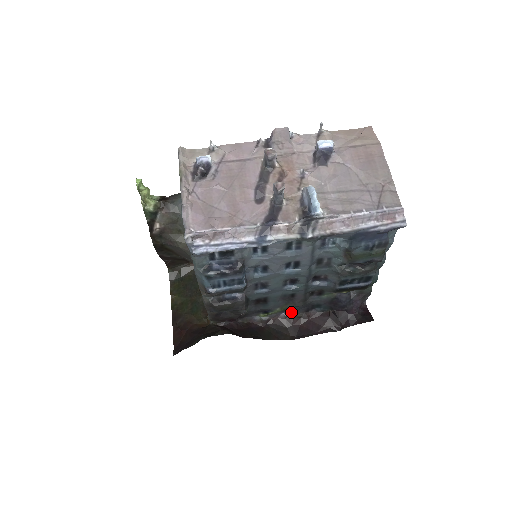
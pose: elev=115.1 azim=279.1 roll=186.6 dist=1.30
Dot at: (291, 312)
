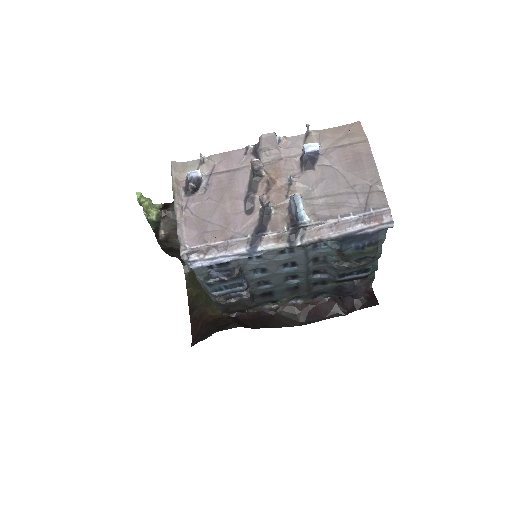
Dot at: (299, 299)
